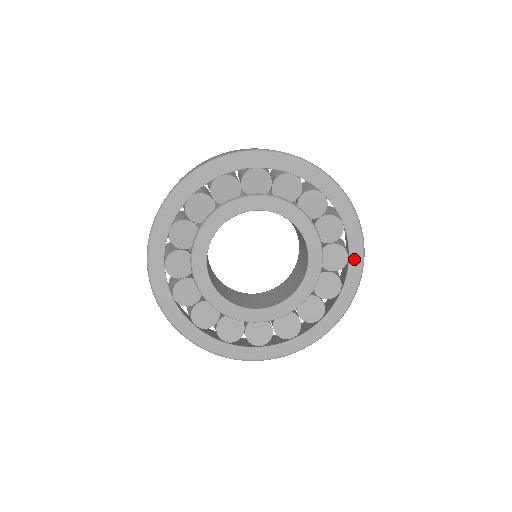
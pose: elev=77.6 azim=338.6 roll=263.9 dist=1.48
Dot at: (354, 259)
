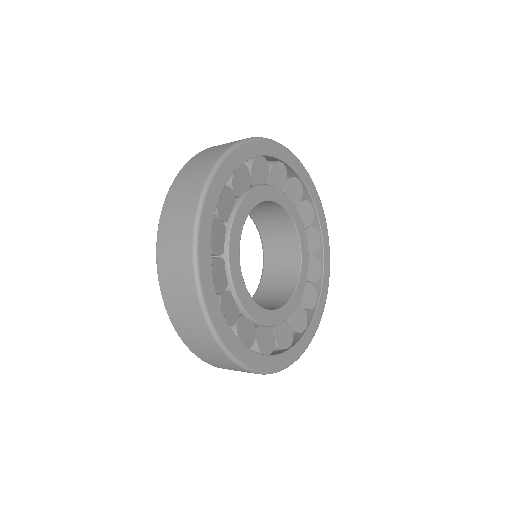
Dot at: (304, 177)
